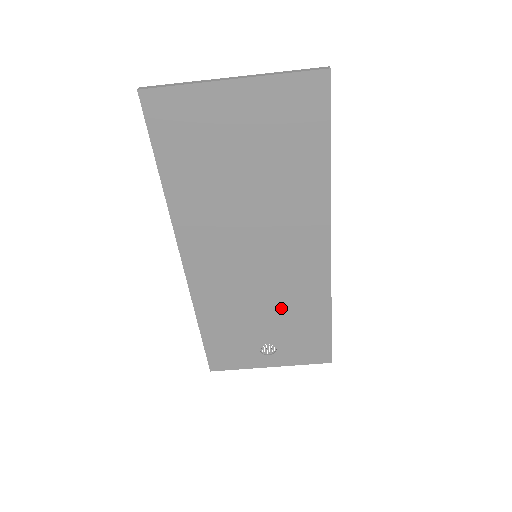
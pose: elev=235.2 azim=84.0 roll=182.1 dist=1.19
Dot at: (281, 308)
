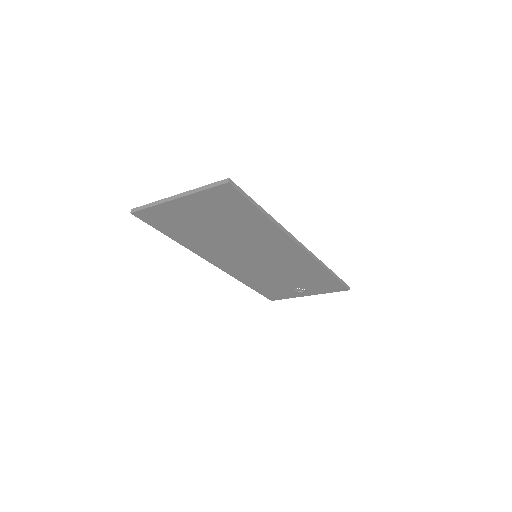
Dot at: (292, 273)
